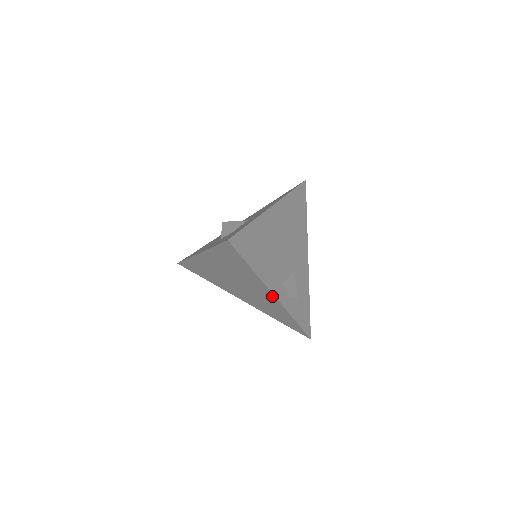
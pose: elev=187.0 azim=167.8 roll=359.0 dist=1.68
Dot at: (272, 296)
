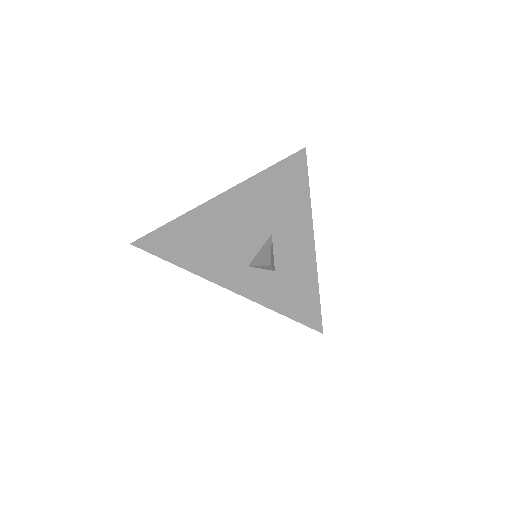
Dot at: occluded
